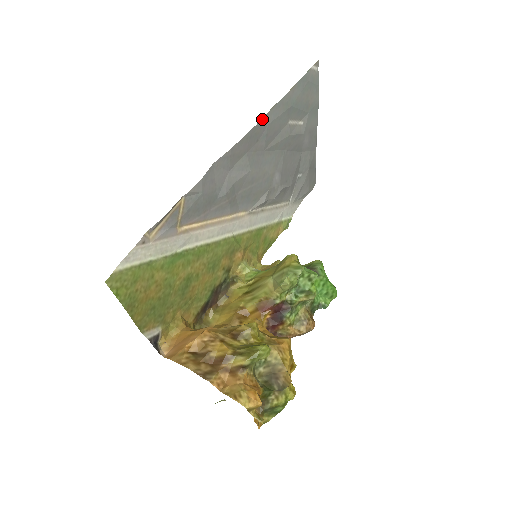
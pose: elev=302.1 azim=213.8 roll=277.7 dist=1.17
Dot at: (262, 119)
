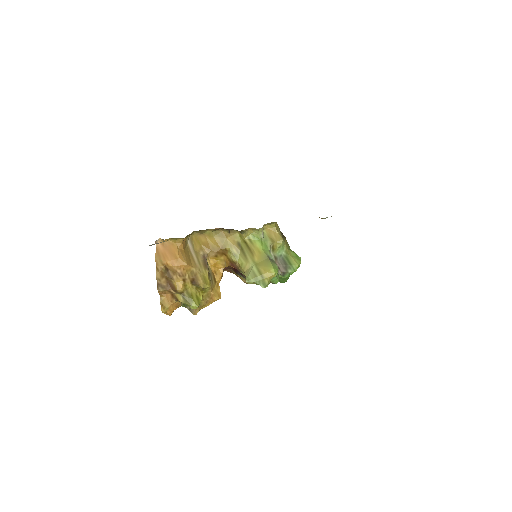
Dot at: occluded
